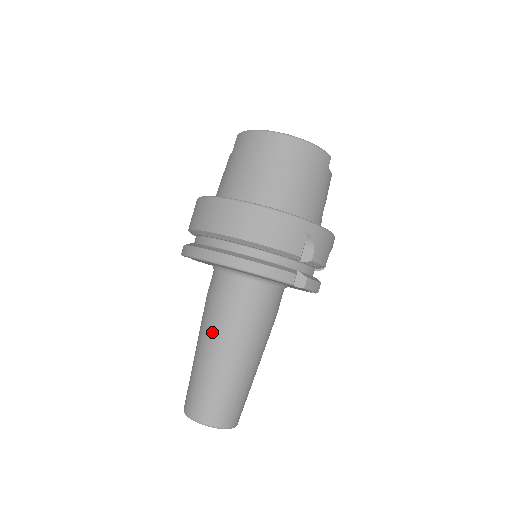
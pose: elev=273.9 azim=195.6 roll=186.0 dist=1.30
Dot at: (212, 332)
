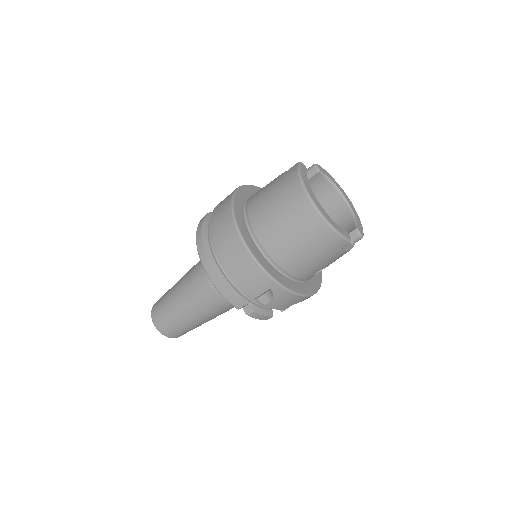
Dot at: (187, 283)
